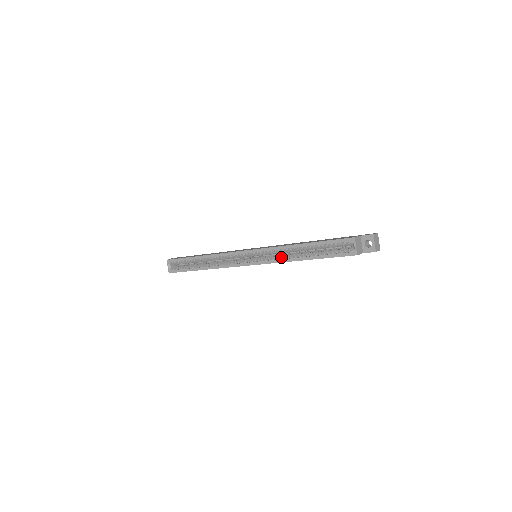
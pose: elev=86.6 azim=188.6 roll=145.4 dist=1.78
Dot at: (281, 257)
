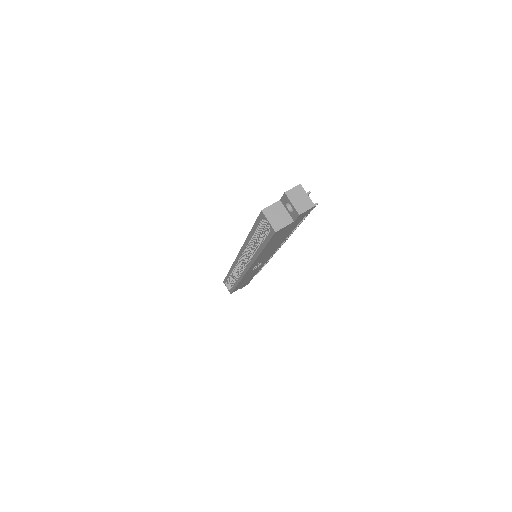
Dot at: (251, 256)
